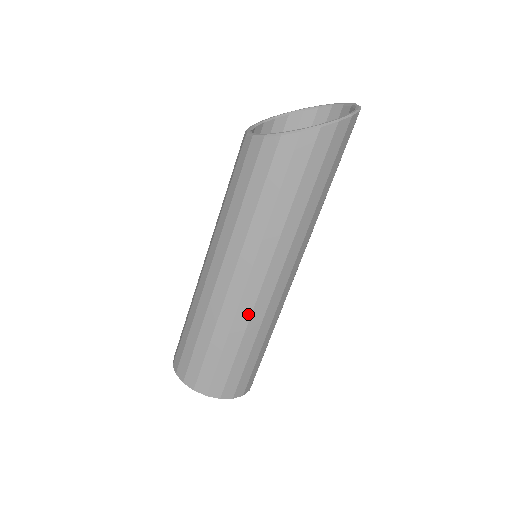
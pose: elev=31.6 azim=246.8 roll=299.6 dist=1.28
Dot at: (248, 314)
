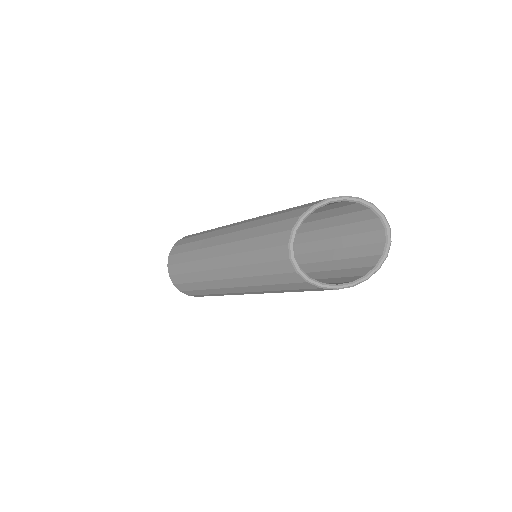
Dot at: occluded
